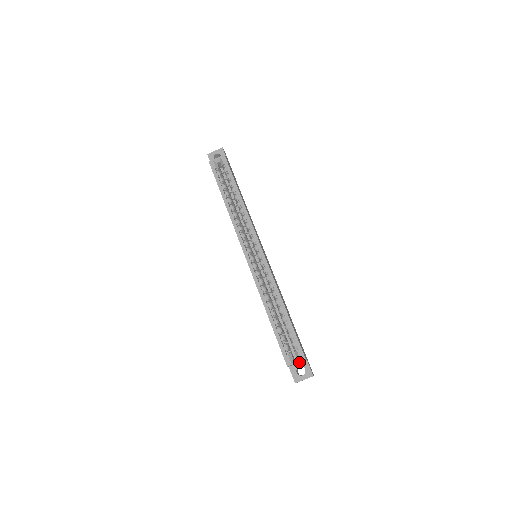
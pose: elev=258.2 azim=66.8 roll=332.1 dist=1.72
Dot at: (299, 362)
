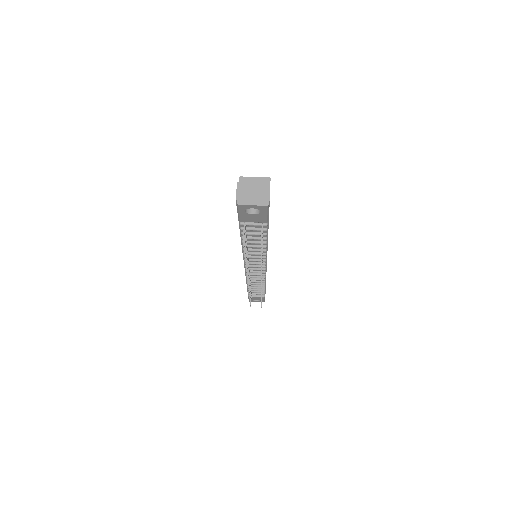
Dot at: occluded
